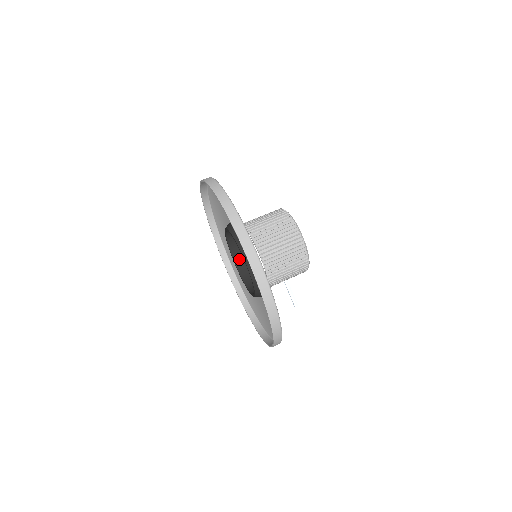
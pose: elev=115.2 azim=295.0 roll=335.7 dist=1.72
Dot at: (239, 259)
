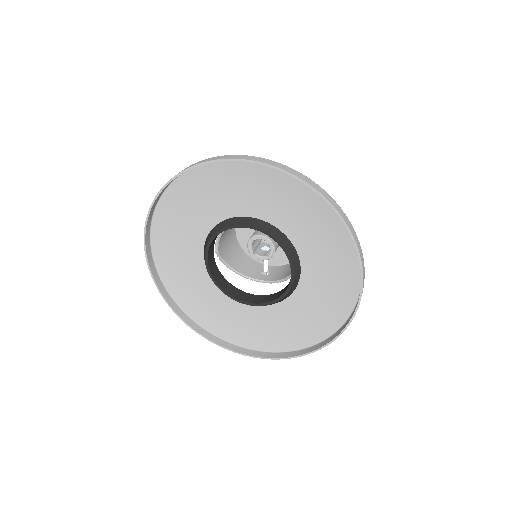
Dot at: (248, 298)
